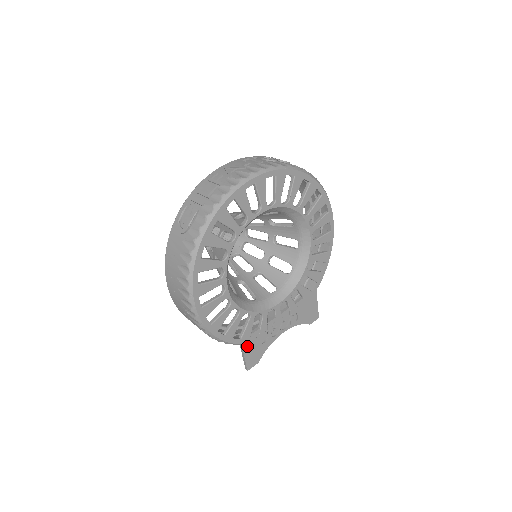
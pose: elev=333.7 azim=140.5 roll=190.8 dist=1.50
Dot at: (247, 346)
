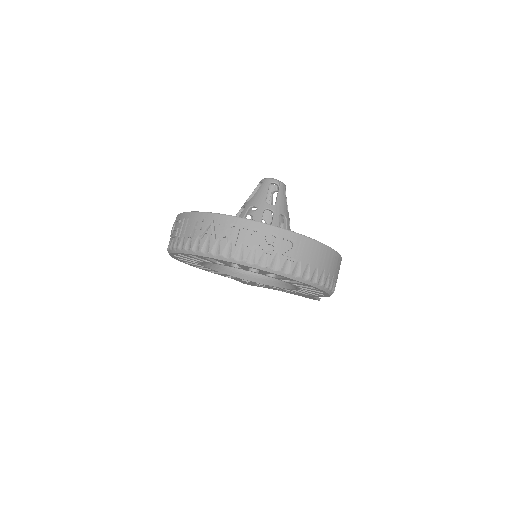
Dot at: occluded
